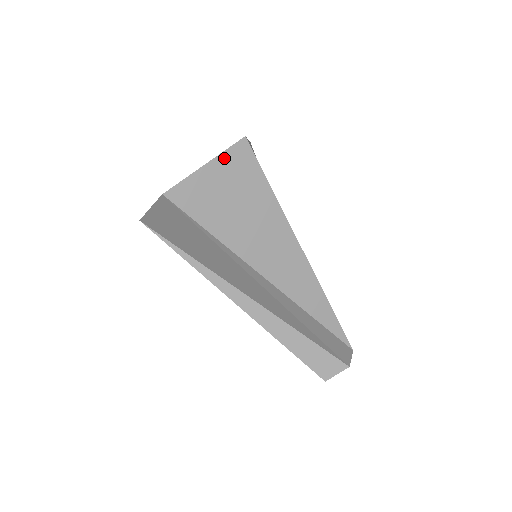
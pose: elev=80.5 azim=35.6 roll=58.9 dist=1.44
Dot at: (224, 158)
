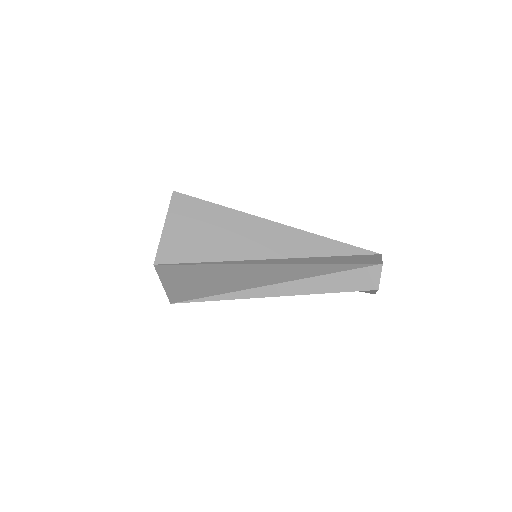
Dot at: occluded
